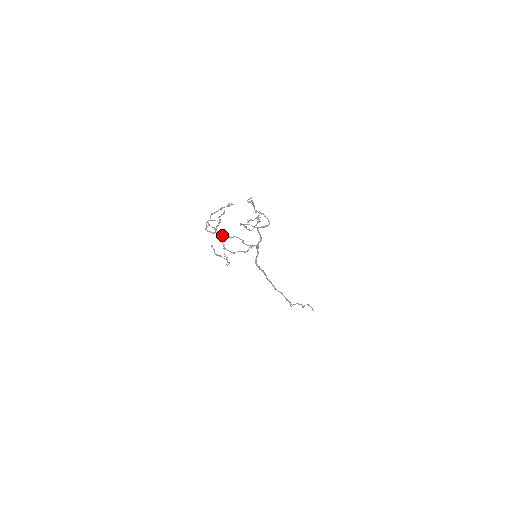
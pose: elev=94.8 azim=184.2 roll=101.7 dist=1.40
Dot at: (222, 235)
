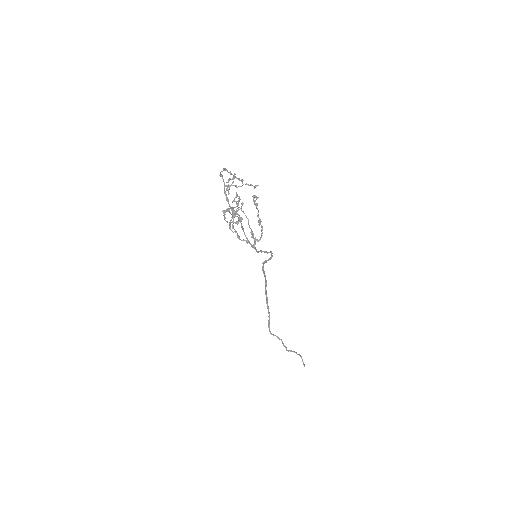
Dot at: (234, 200)
